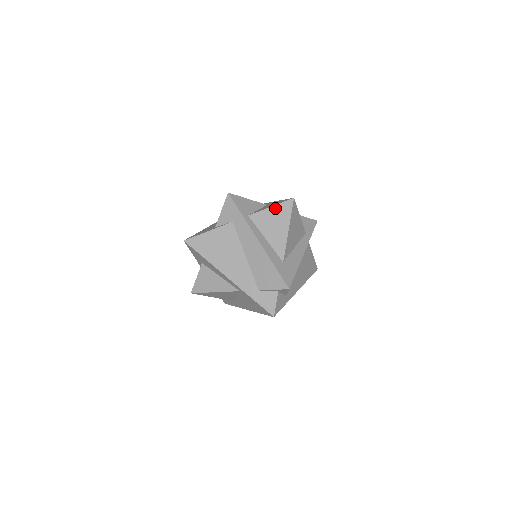
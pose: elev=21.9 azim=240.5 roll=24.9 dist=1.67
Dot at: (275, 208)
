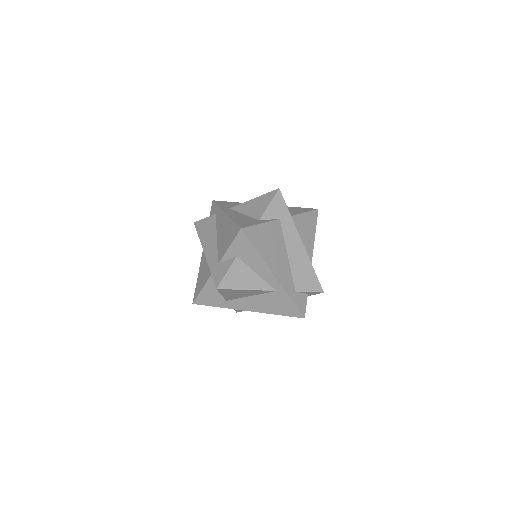
Dot at: (307, 215)
